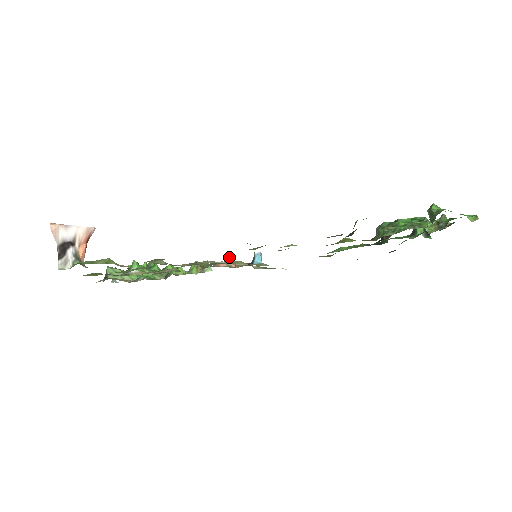
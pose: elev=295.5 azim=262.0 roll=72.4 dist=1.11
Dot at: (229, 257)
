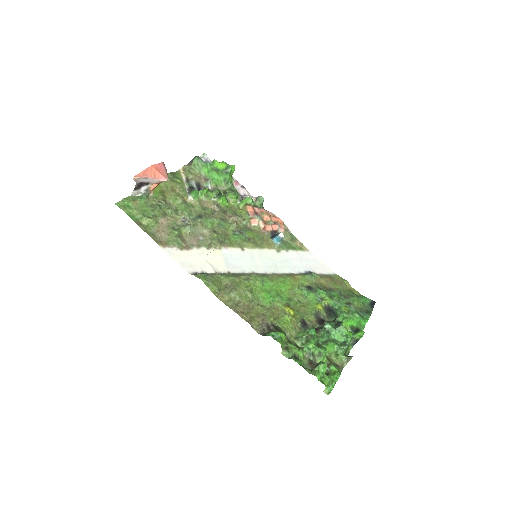
Dot at: (216, 267)
